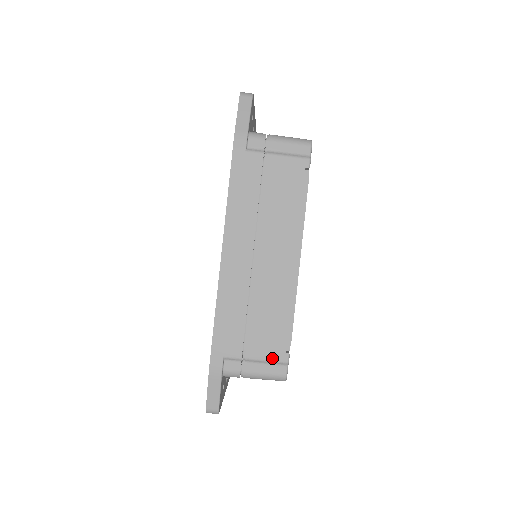
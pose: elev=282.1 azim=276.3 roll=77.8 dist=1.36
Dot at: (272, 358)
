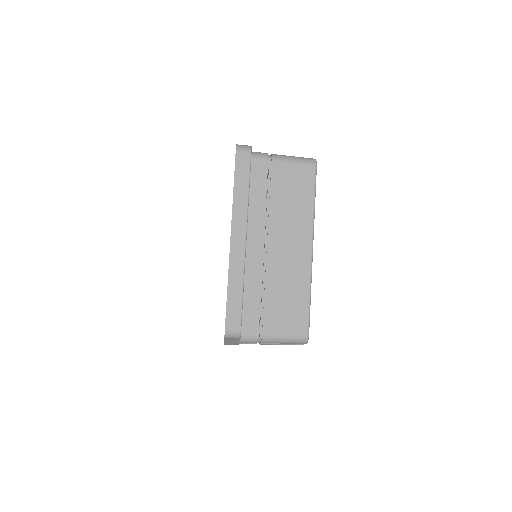
Dot at: occluded
